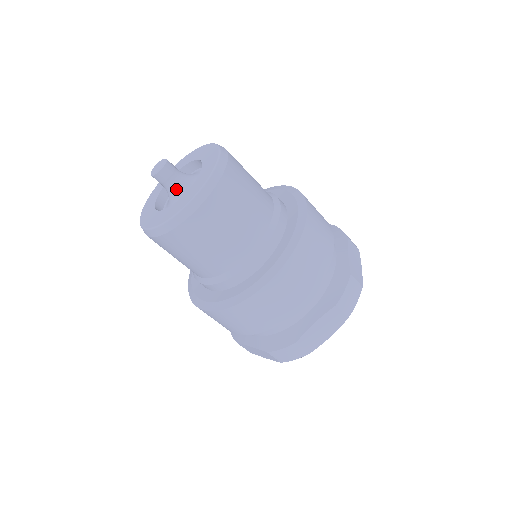
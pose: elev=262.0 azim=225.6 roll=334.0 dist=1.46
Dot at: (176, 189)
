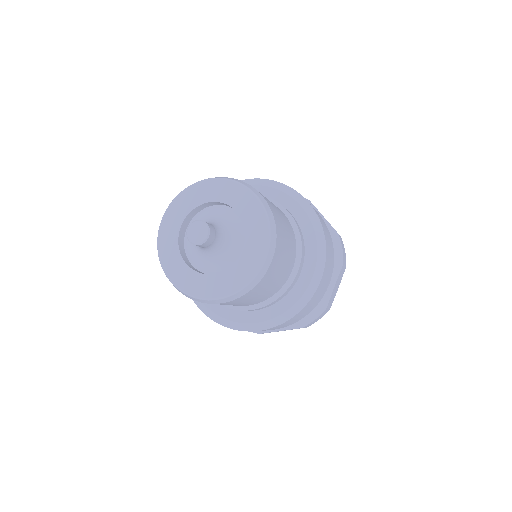
Dot at: (220, 245)
